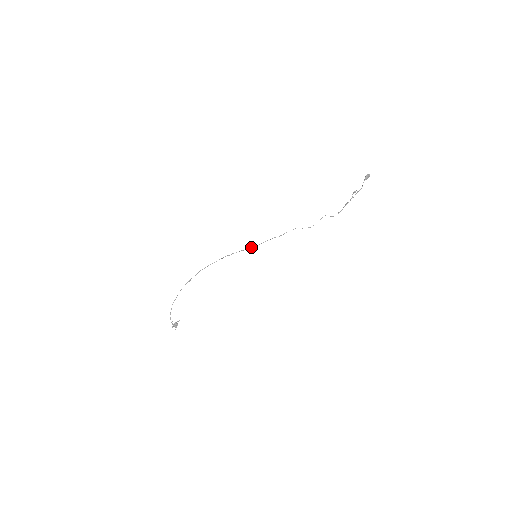
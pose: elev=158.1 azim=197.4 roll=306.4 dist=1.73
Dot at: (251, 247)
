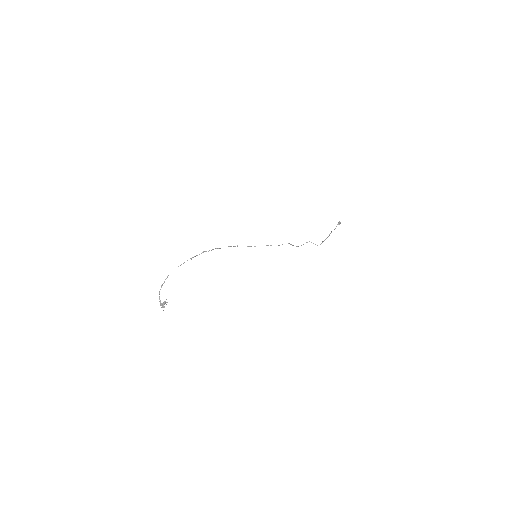
Dot at: (255, 246)
